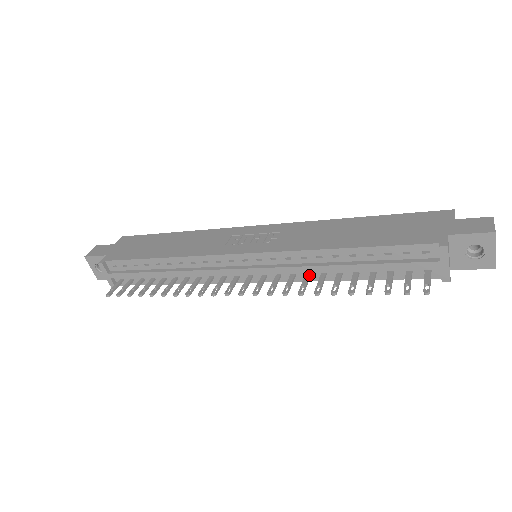
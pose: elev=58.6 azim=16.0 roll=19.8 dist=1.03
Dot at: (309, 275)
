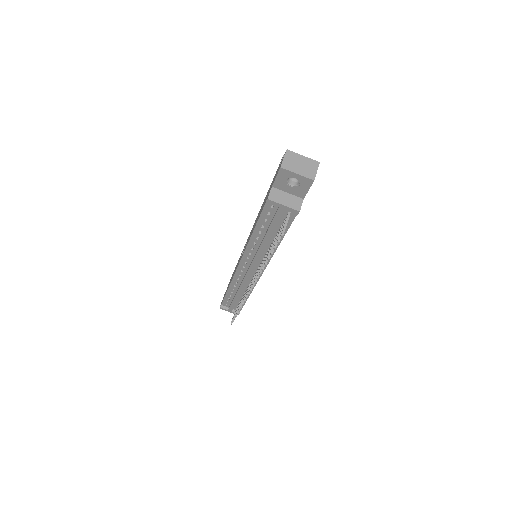
Dot at: (265, 255)
